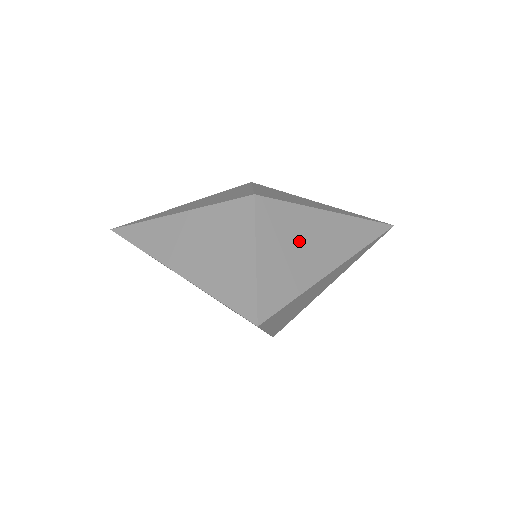
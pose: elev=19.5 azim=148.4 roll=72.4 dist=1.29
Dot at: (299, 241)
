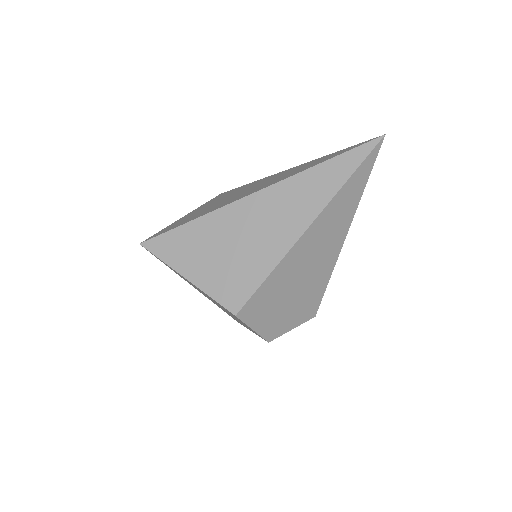
Dot at: (231, 196)
